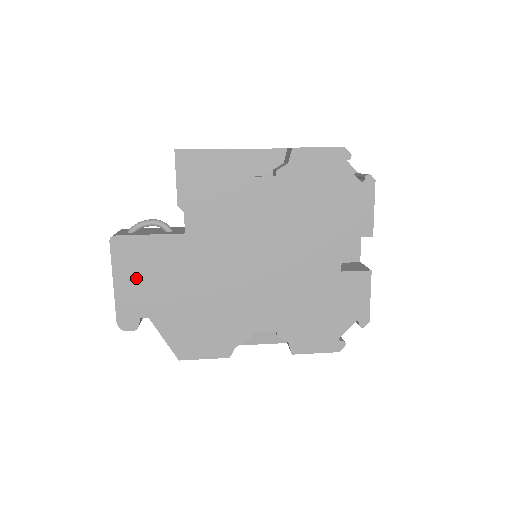
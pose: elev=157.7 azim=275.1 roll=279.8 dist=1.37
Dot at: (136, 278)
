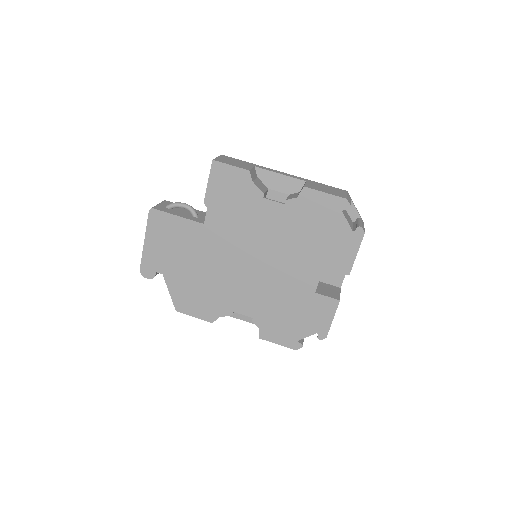
Dot at: (161, 243)
